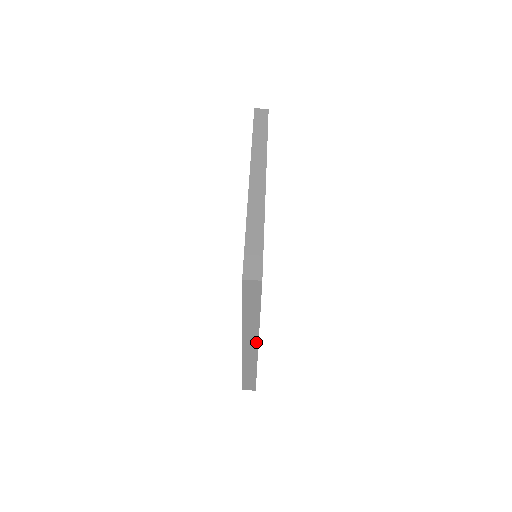
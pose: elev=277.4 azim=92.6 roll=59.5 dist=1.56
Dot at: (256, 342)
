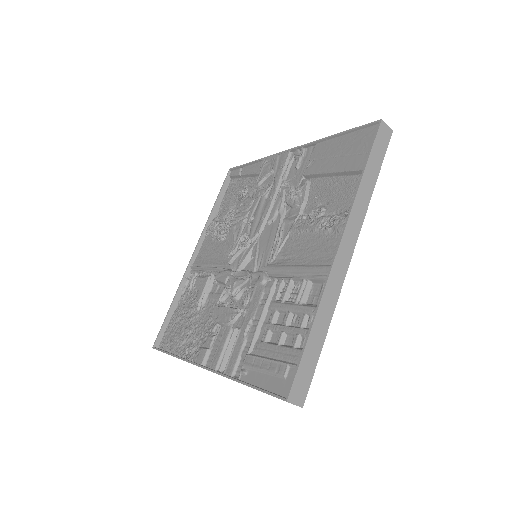
Dot at: occluded
